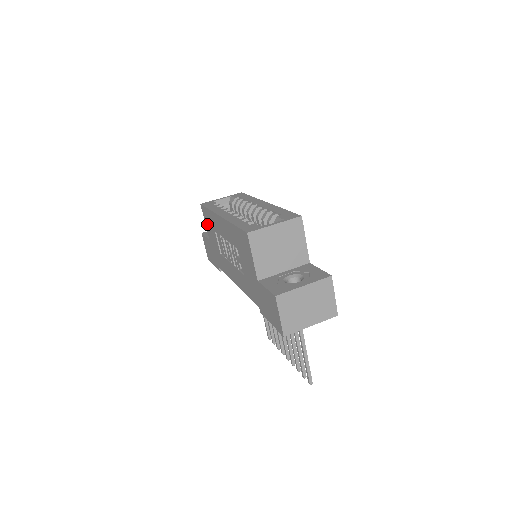
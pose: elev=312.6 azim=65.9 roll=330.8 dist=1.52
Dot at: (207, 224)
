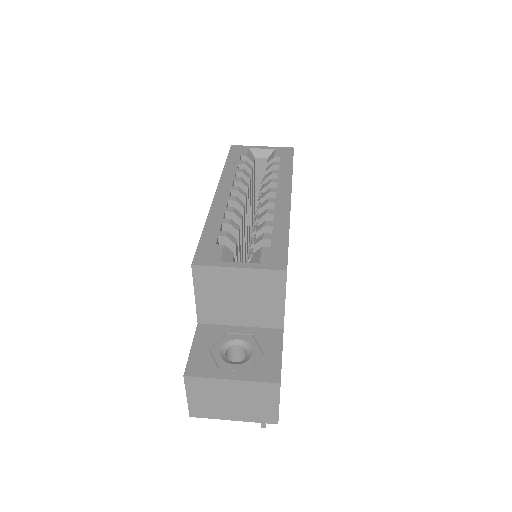
Dot at: occluded
